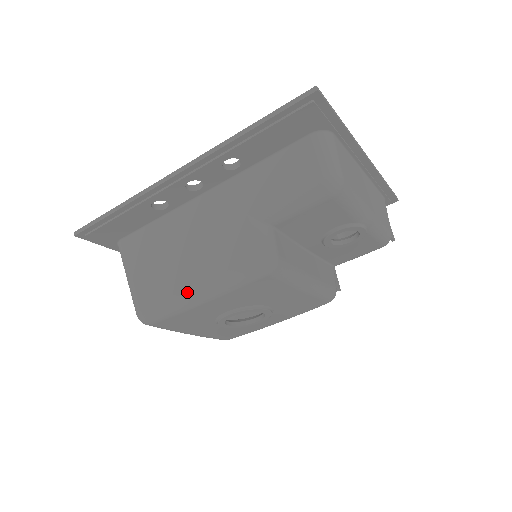
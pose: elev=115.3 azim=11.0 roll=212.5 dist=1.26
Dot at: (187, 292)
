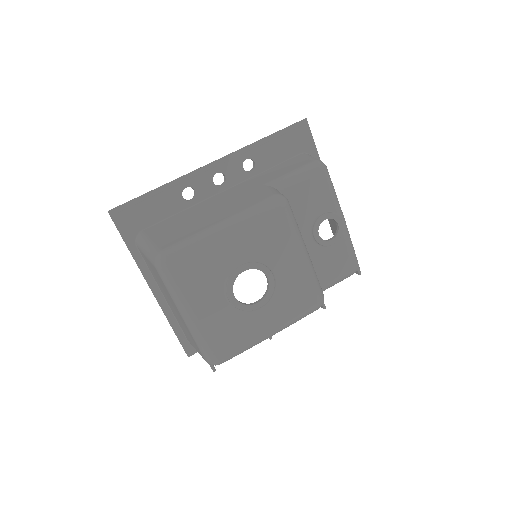
Dot at: (212, 226)
